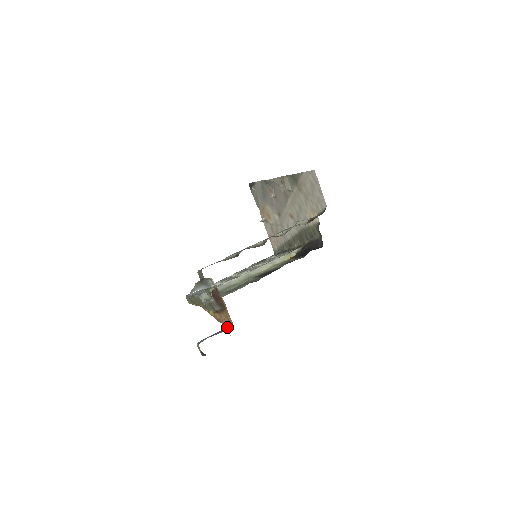
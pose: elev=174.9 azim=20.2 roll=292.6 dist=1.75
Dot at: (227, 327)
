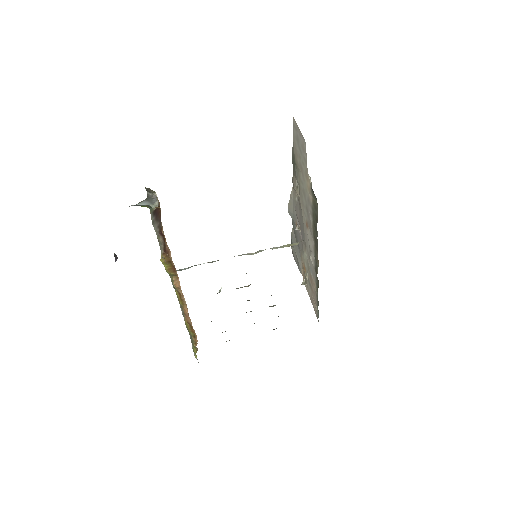
Dot at: occluded
